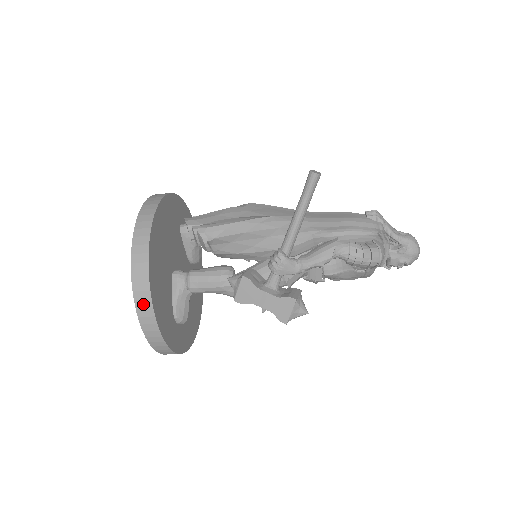
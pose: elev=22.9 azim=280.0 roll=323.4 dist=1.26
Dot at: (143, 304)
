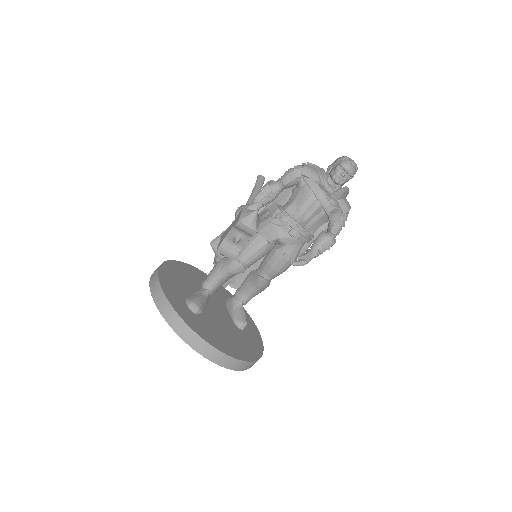
Dot at: occluded
